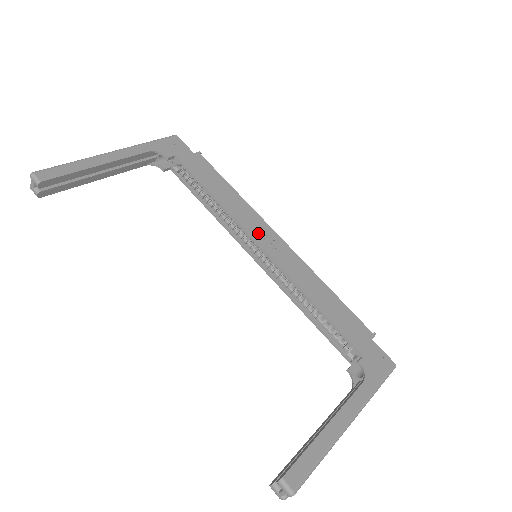
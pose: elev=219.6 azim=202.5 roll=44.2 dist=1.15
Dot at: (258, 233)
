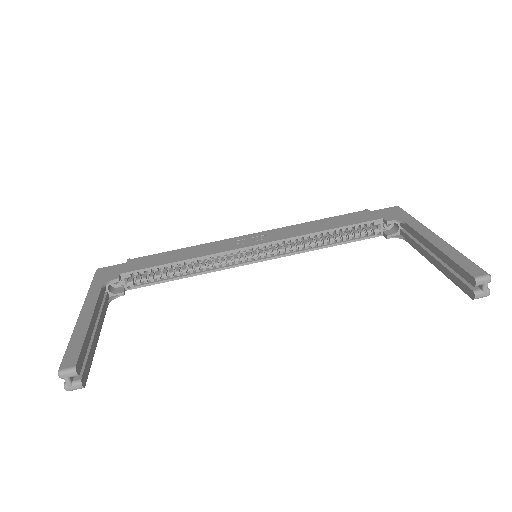
Dot at: (237, 245)
